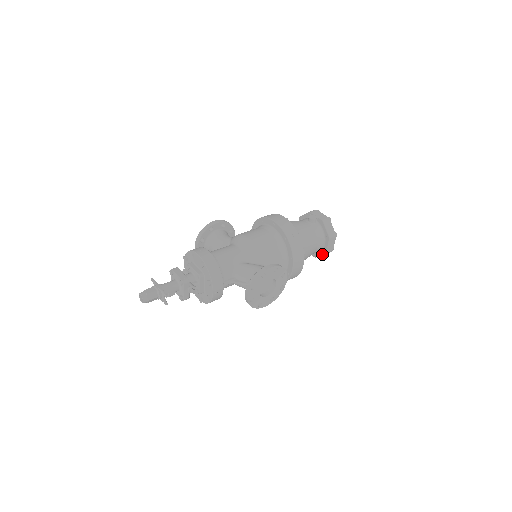
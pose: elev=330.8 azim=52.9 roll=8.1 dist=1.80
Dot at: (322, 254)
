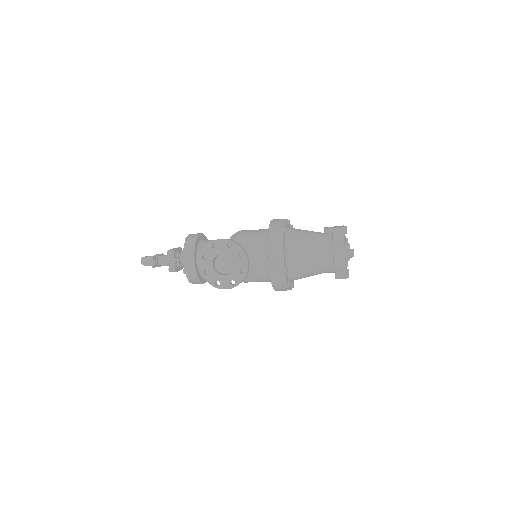
Dot at: (334, 270)
